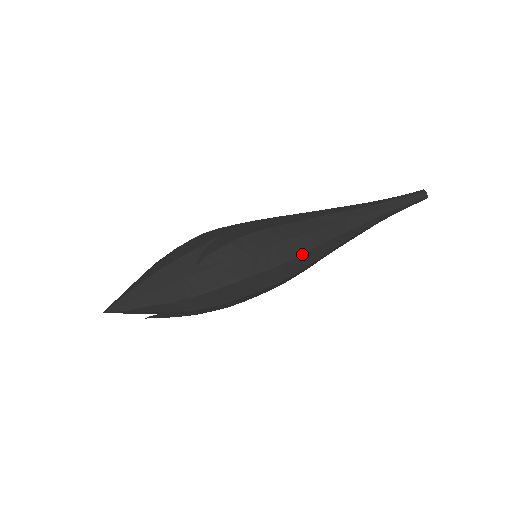
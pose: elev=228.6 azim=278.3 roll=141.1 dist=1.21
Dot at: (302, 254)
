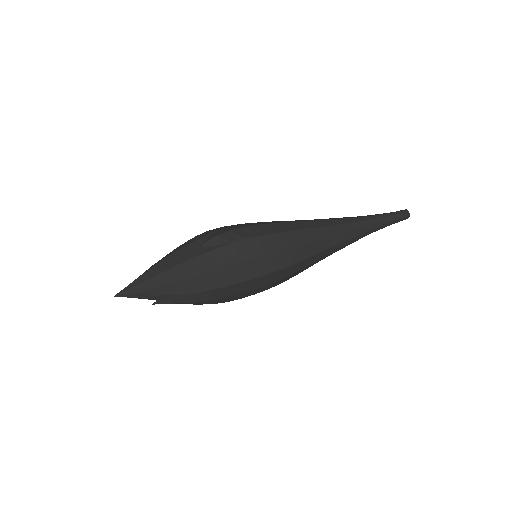
Dot at: (296, 246)
